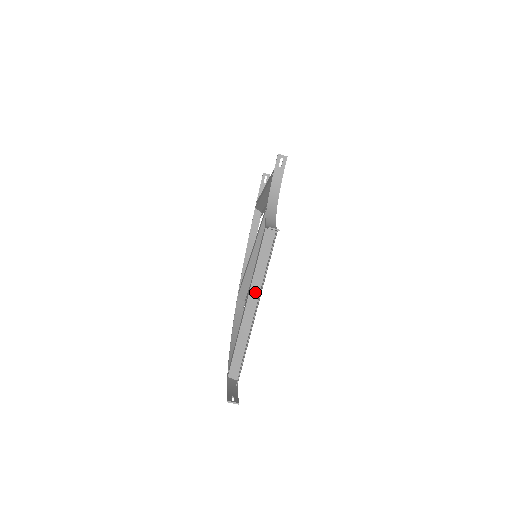
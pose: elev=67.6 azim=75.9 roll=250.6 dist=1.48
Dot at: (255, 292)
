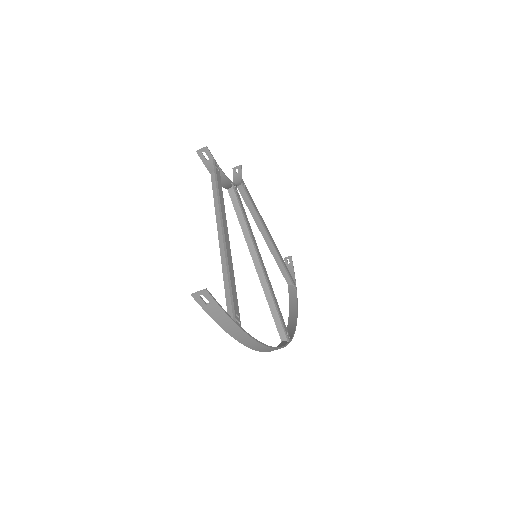
Dot at: occluded
